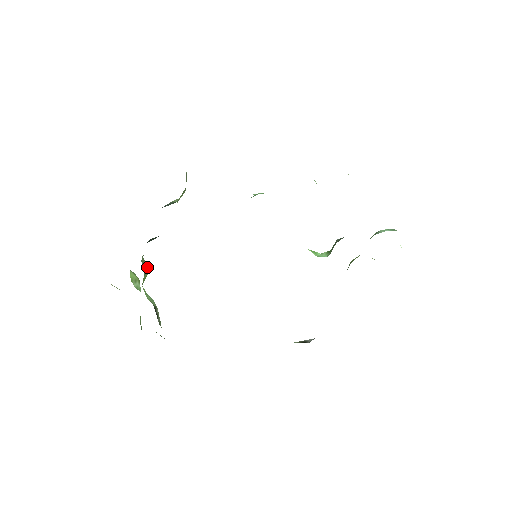
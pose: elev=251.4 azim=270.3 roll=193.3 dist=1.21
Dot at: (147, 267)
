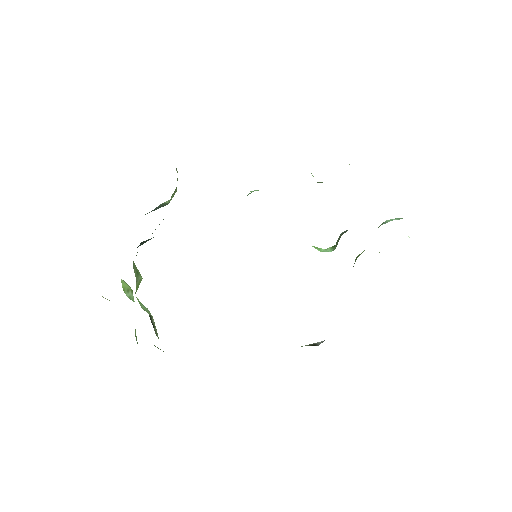
Dot at: (139, 274)
